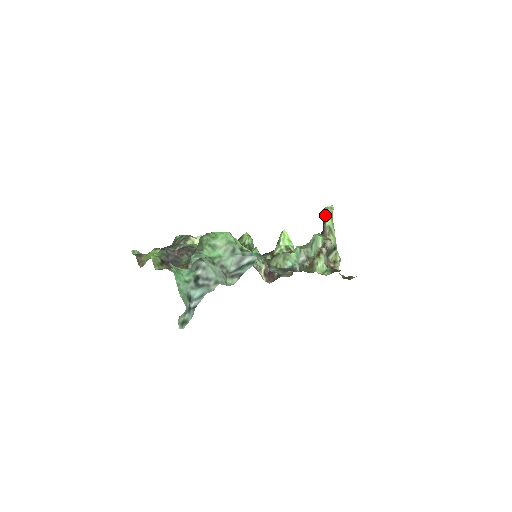
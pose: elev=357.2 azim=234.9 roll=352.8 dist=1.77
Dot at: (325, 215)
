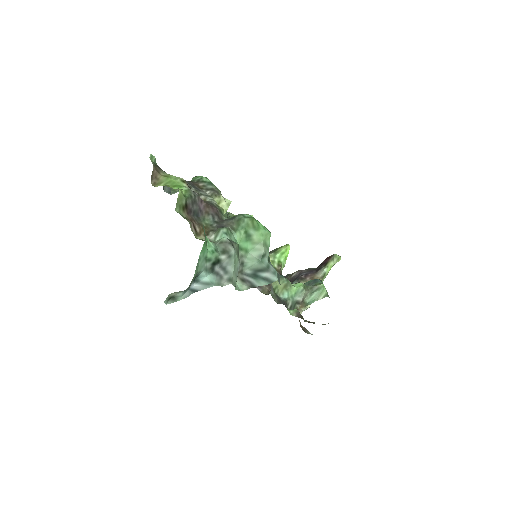
Dot at: (330, 261)
